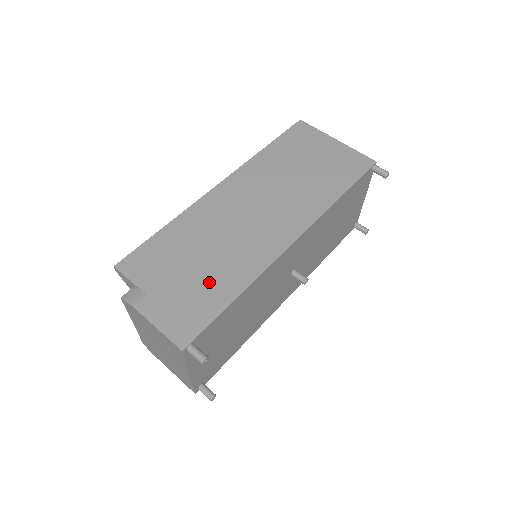
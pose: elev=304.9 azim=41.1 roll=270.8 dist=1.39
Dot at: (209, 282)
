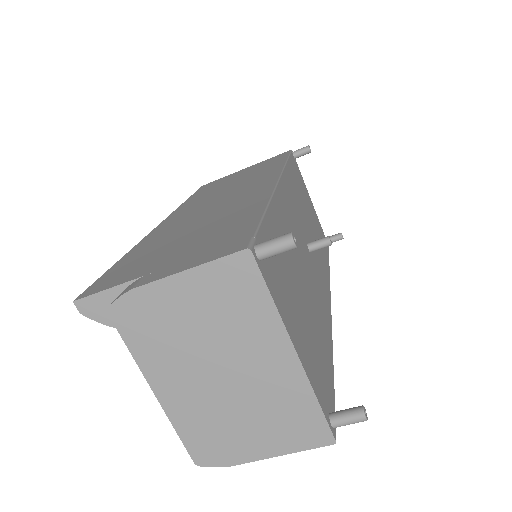
Dot at: (220, 226)
